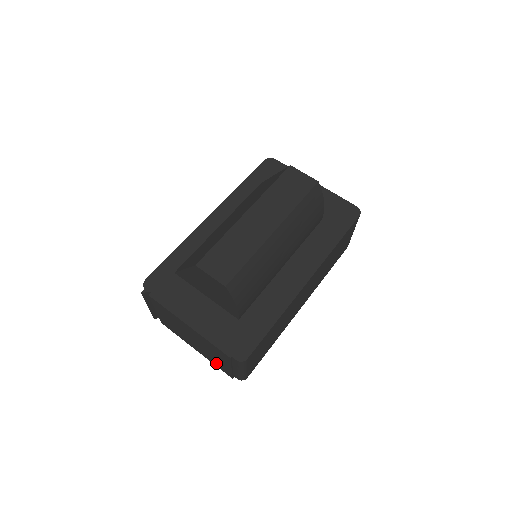
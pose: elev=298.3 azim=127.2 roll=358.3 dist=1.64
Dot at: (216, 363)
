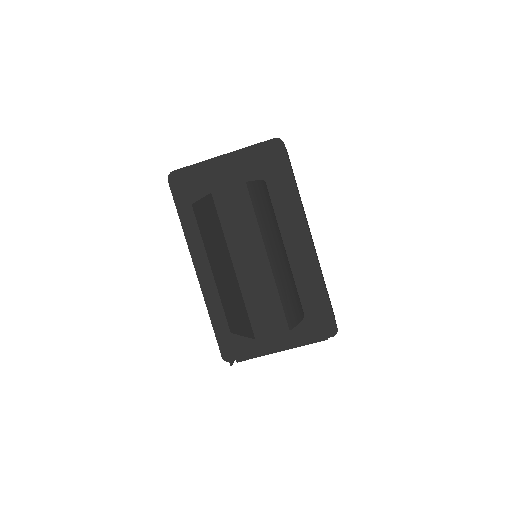
Dot at: occluded
